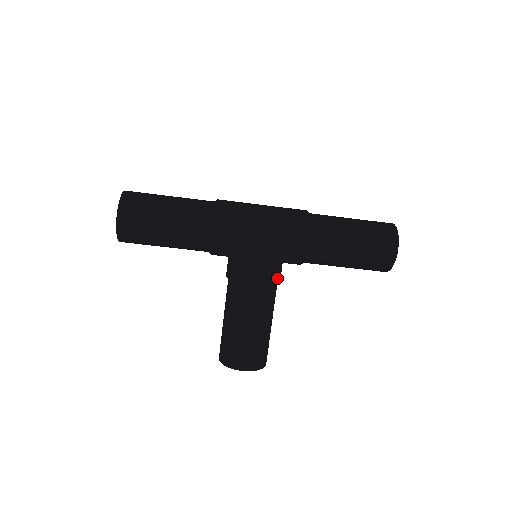
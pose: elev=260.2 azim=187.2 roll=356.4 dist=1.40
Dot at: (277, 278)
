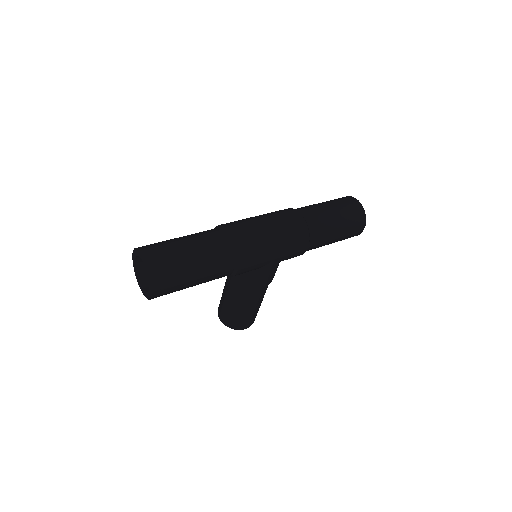
Dot at: occluded
